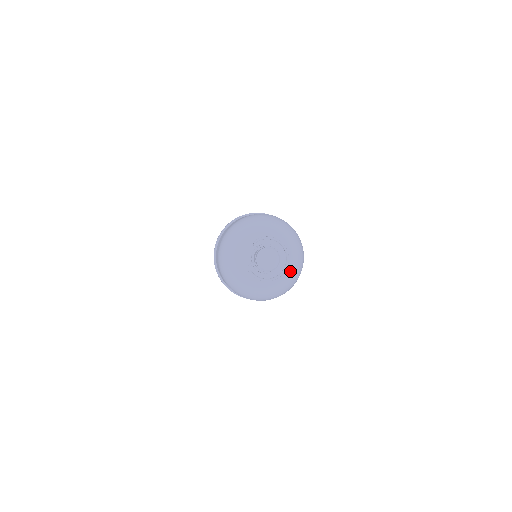
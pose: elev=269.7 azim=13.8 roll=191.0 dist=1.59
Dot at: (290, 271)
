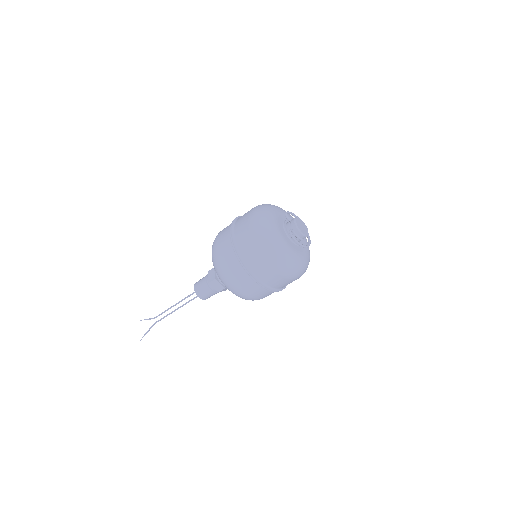
Dot at: (308, 248)
